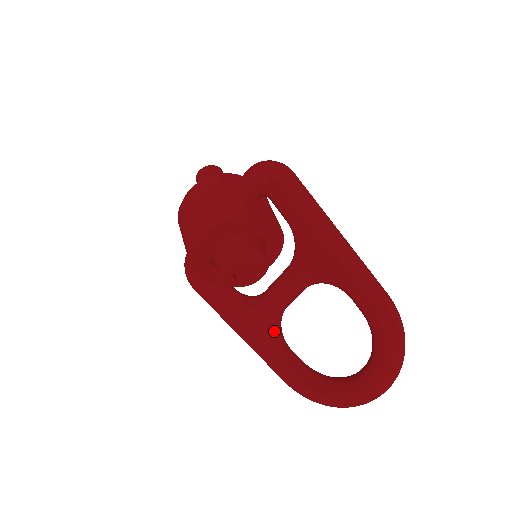
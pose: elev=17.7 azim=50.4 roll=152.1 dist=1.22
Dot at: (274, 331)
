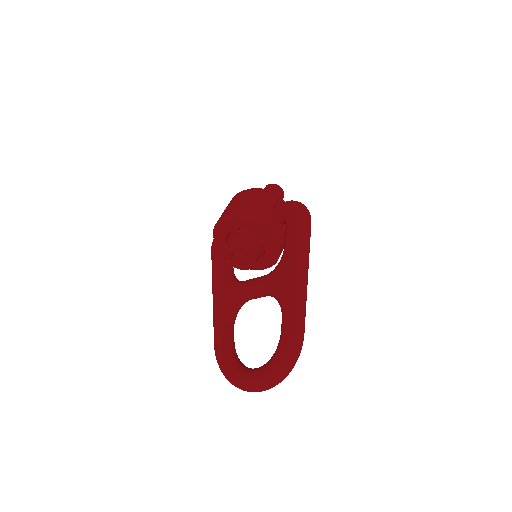
Dot at: (231, 308)
